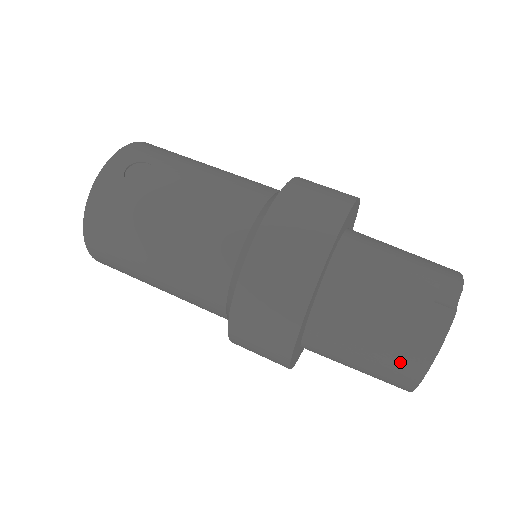
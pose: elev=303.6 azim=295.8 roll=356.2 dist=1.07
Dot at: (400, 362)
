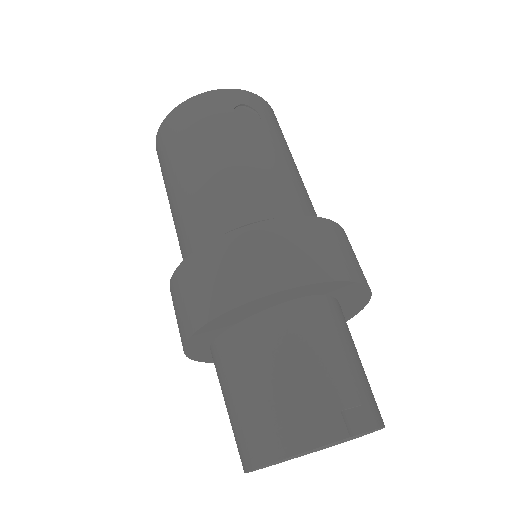
Dot at: (264, 431)
